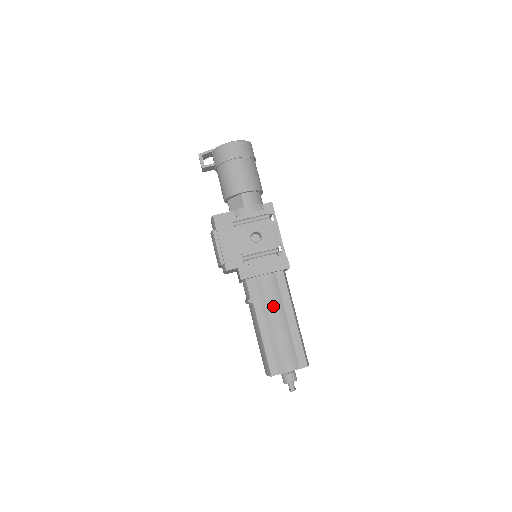
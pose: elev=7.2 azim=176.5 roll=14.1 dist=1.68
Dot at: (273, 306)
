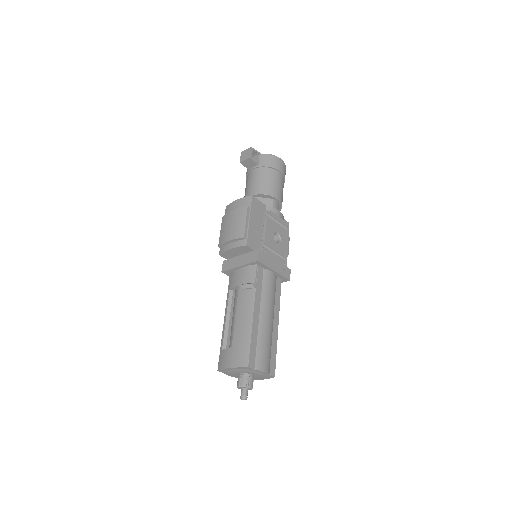
Dot at: (270, 302)
